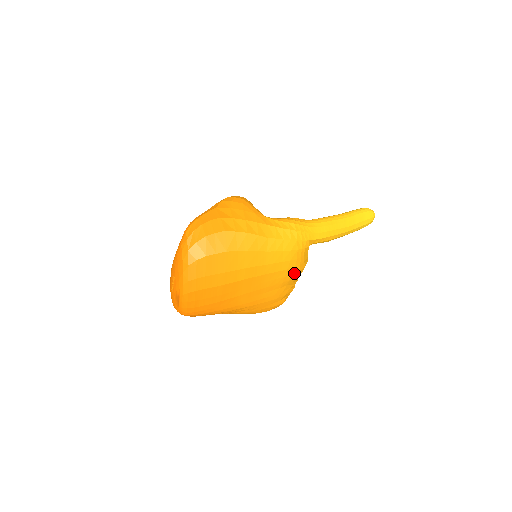
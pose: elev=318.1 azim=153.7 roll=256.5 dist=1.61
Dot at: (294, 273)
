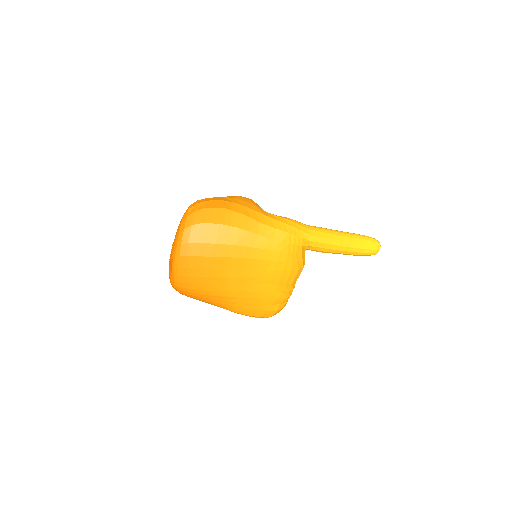
Dot at: (285, 270)
